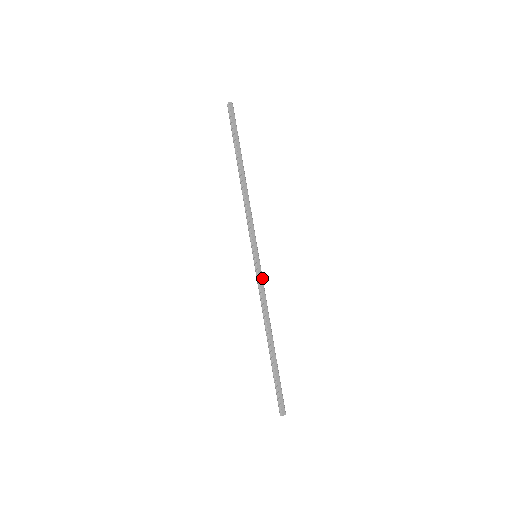
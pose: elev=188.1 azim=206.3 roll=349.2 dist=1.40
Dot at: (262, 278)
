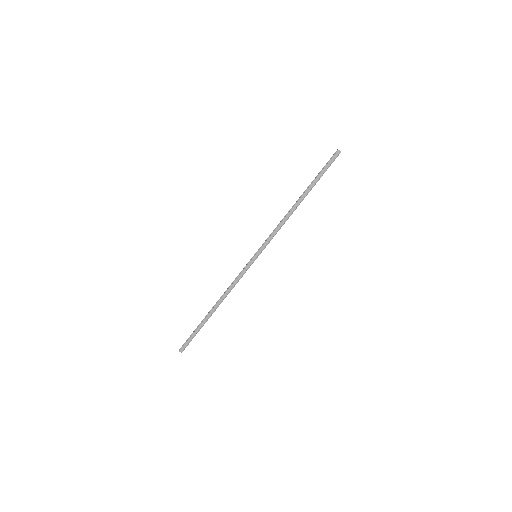
Dot at: occluded
